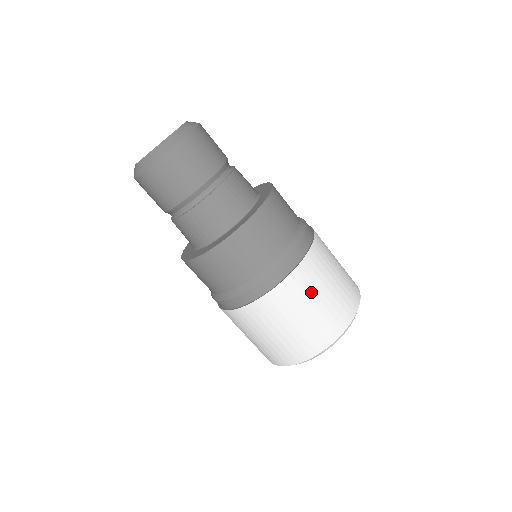
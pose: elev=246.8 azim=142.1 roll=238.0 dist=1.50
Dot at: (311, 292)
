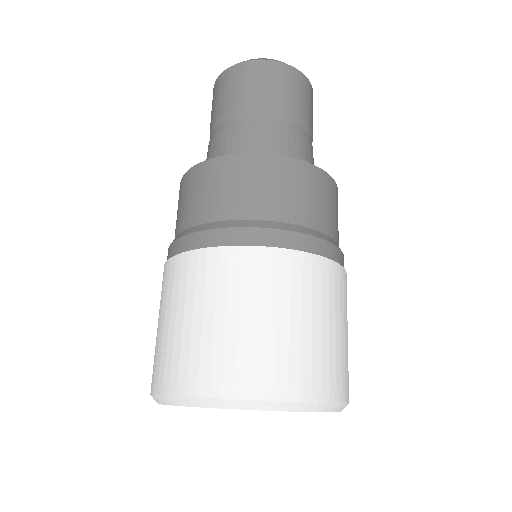
Dot at: (251, 294)
